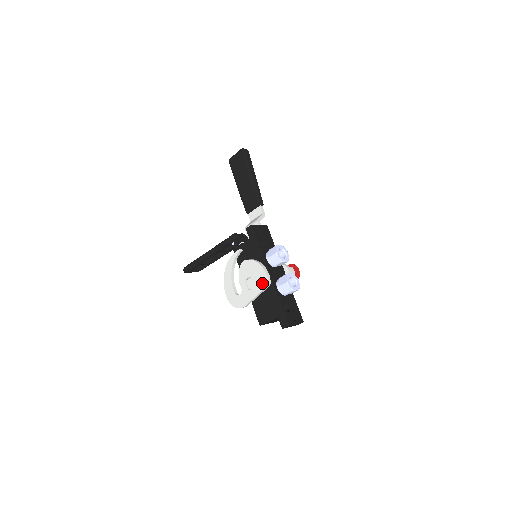
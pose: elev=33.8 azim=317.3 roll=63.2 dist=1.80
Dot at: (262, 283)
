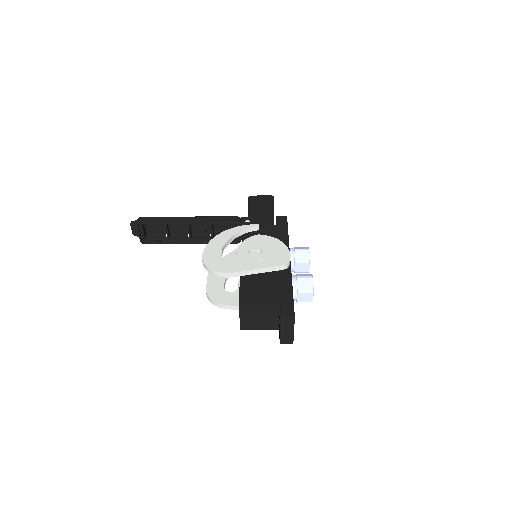
Dot at: (278, 260)
